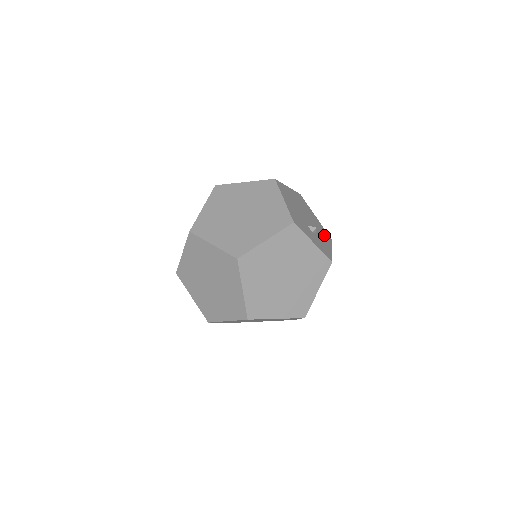
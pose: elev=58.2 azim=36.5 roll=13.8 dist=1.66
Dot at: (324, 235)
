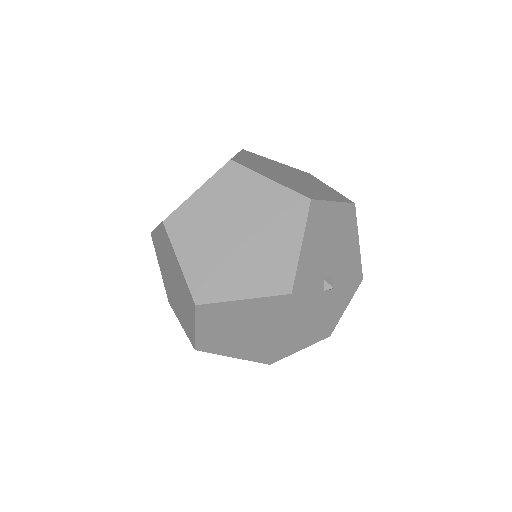
Dot at: (351, 279)
